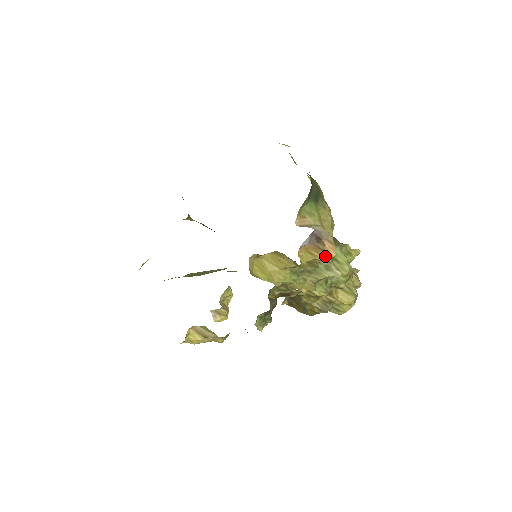
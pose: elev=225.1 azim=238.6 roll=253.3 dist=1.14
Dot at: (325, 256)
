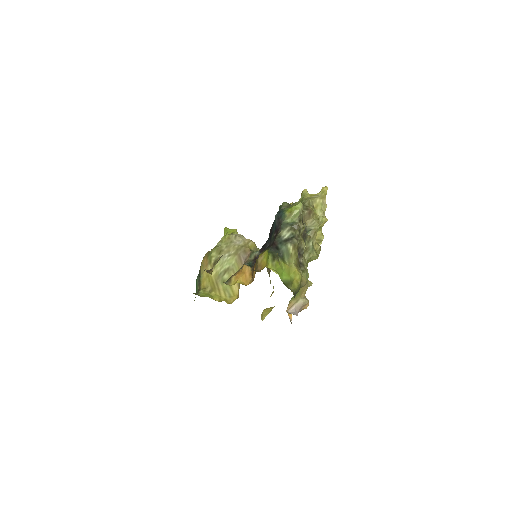
Dot at: (303, 309)
